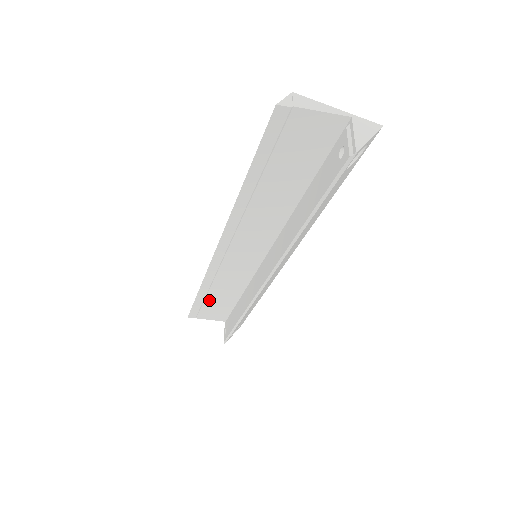
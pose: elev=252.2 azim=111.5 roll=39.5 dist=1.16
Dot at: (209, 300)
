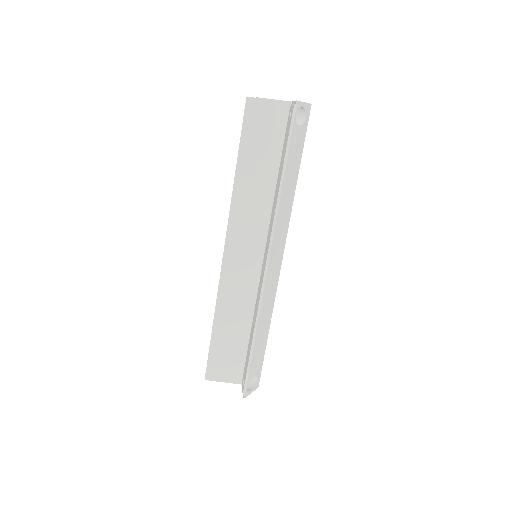
Dot at: (223, 342)
